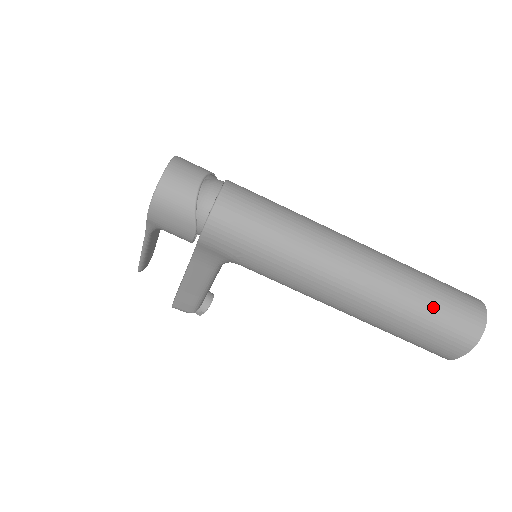
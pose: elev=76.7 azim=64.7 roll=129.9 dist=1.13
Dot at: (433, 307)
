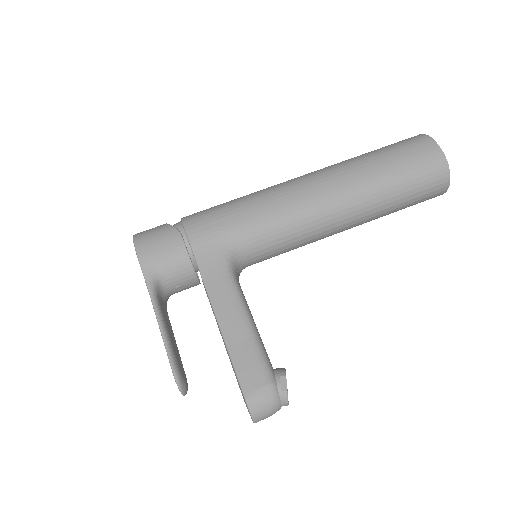
Dot at: occluded
